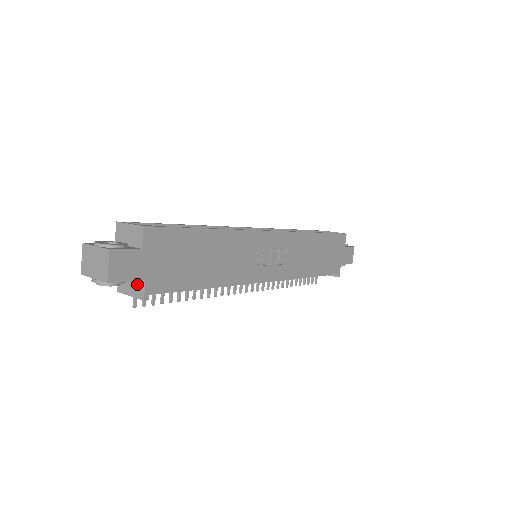
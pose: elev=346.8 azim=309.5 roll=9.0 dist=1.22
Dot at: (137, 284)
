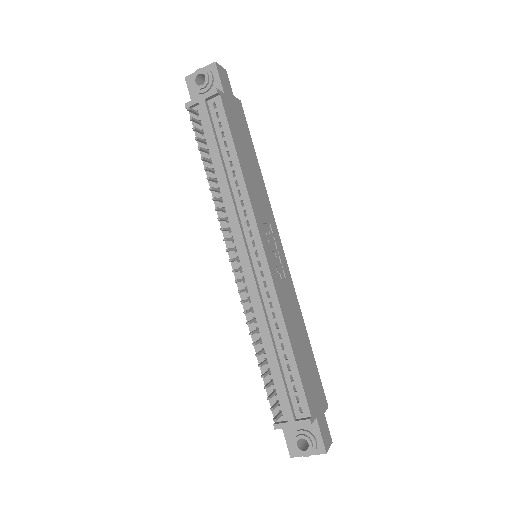
Dot at: occluded
